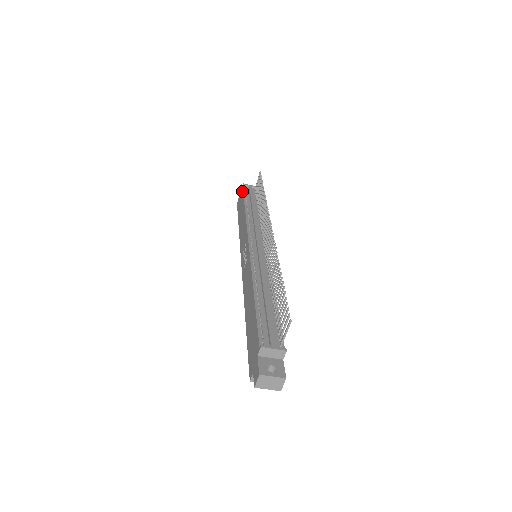
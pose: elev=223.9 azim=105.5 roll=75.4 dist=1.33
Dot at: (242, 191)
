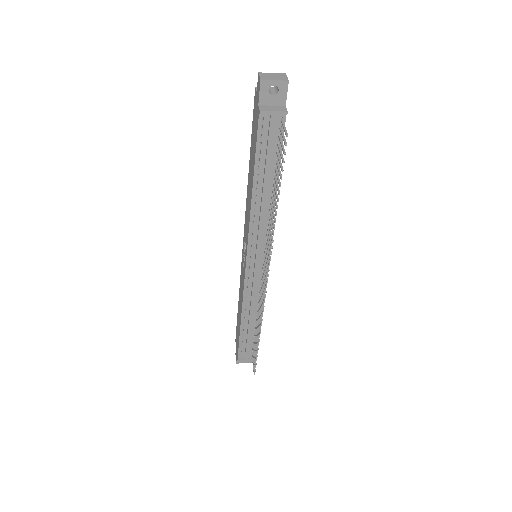
Dot at: (256, 128)
